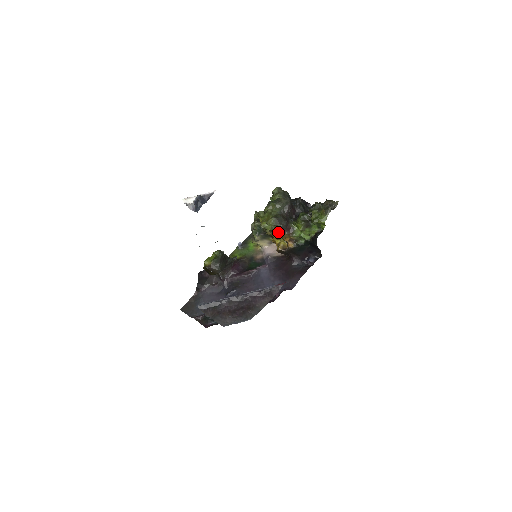
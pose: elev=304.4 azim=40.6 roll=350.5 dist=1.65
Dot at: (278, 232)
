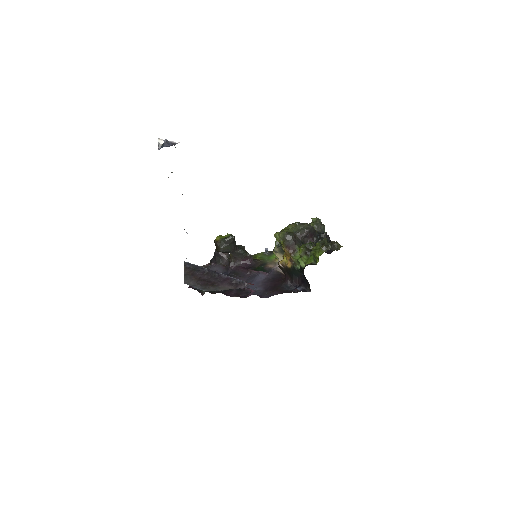
Dot at: occluded
